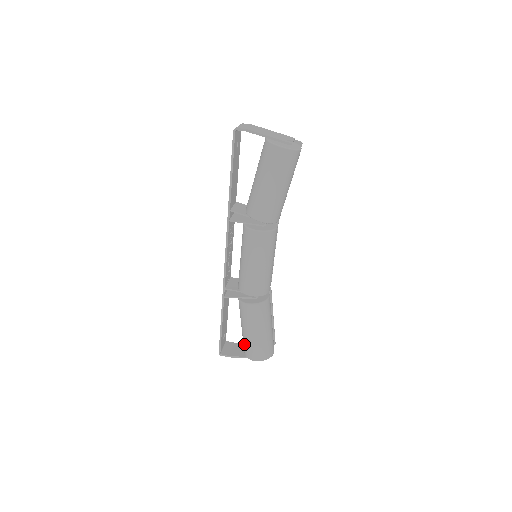
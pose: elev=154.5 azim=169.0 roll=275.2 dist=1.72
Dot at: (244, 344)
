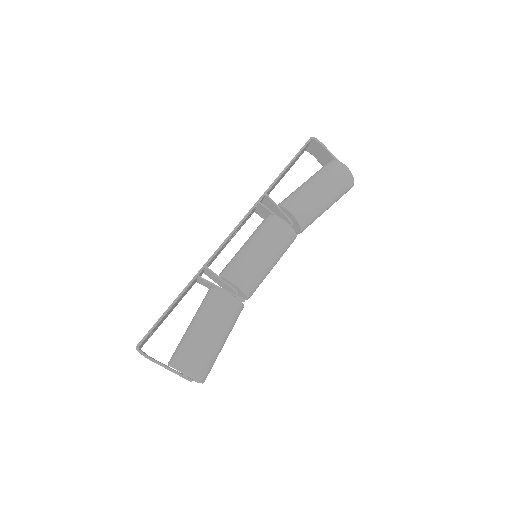
Dot at: (181, 346)
